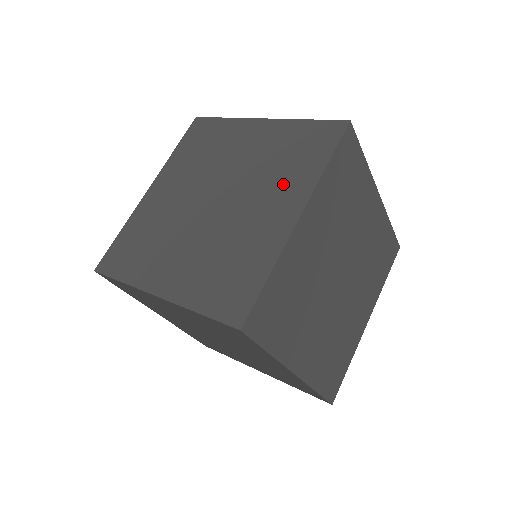
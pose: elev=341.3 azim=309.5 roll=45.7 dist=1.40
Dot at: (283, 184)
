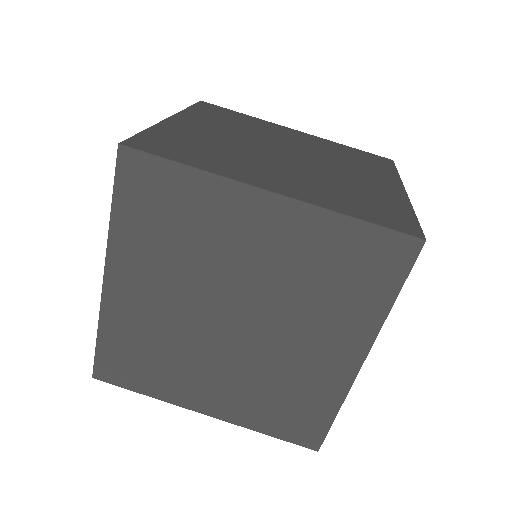
Dot at: (316, 188)
